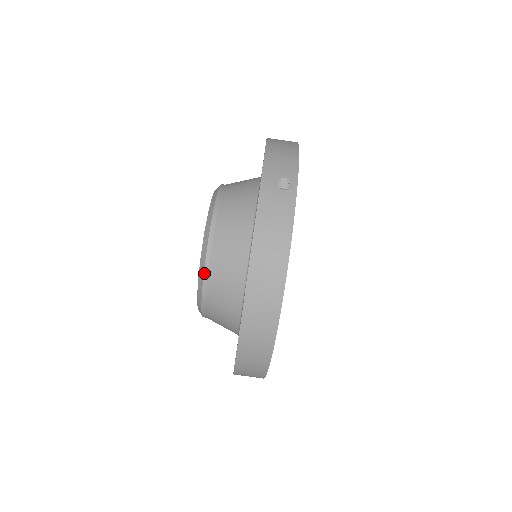
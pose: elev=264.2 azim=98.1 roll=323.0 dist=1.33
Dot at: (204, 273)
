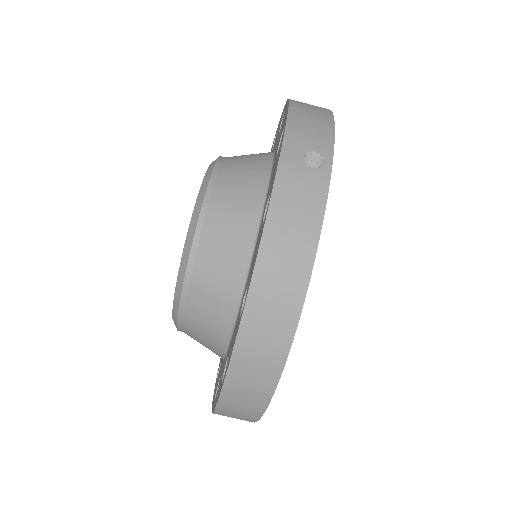
Dot at: (185, 275)
